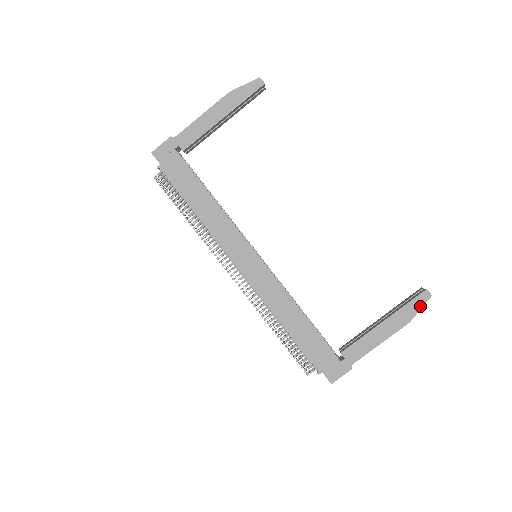
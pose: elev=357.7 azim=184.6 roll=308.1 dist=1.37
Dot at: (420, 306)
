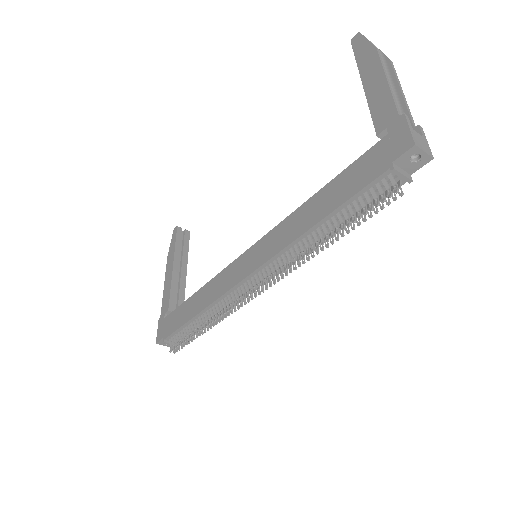
Dot at: (364, 42)
